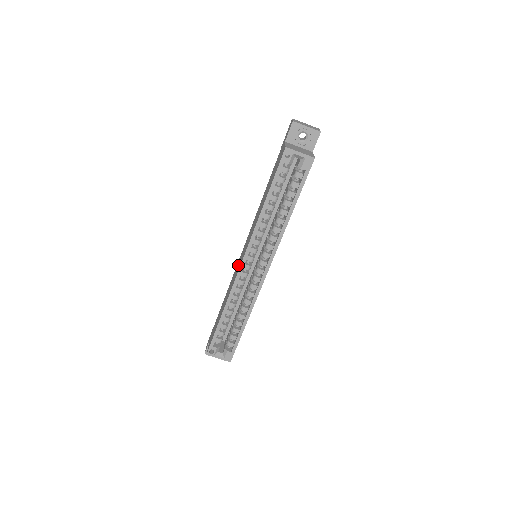
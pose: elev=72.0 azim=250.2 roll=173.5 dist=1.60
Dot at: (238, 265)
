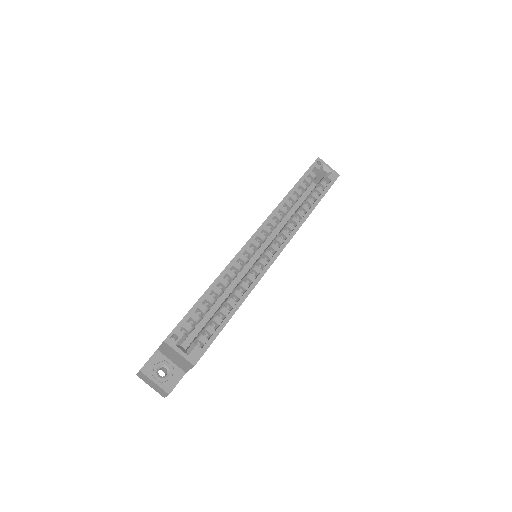
Dot at: occluded
